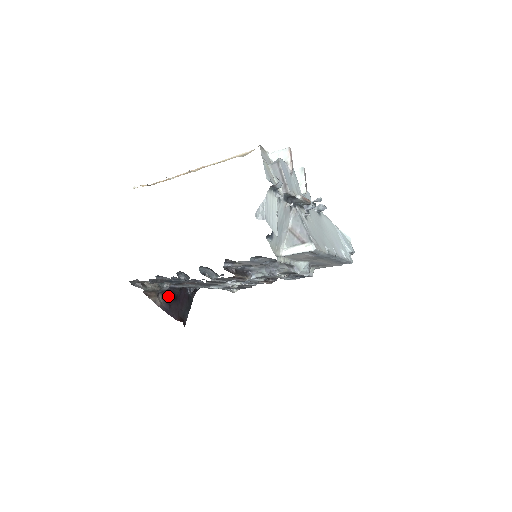
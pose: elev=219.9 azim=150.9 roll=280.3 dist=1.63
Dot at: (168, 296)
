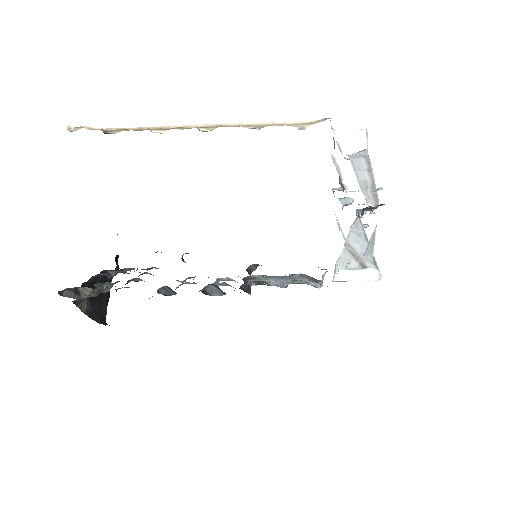
Dot at: occluded
